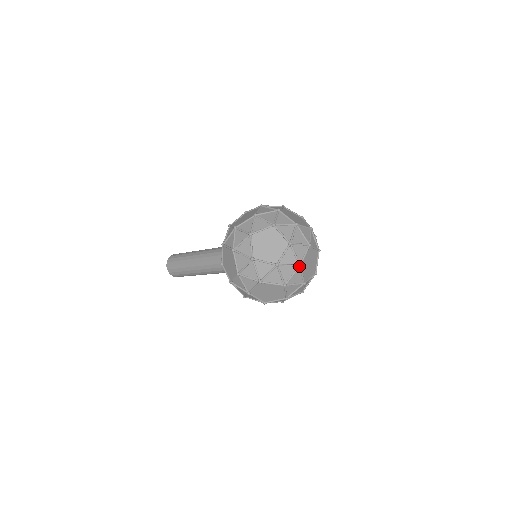
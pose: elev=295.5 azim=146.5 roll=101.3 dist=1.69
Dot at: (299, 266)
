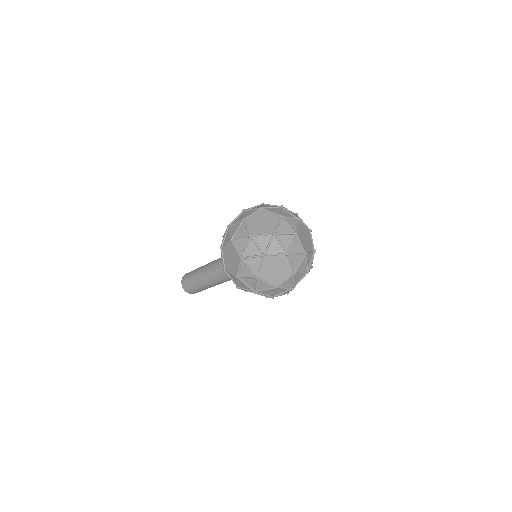
Dot at: (306, 256)
